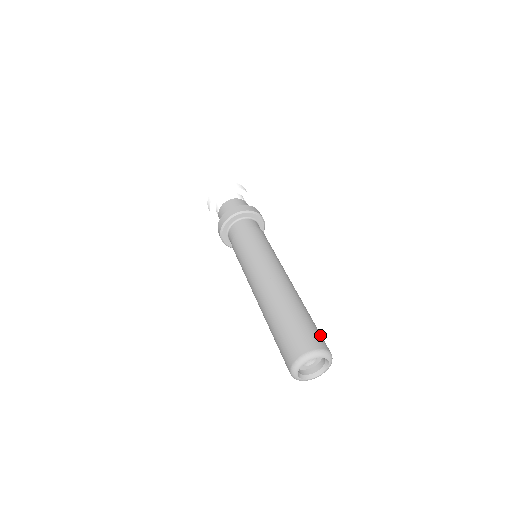
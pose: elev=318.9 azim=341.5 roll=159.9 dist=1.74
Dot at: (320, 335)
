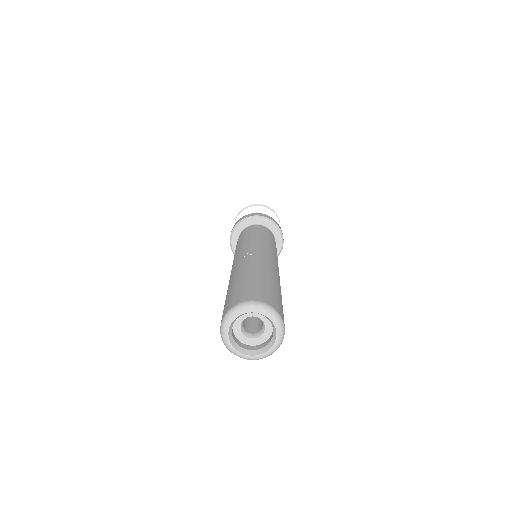
Dot at: (277, 300)
